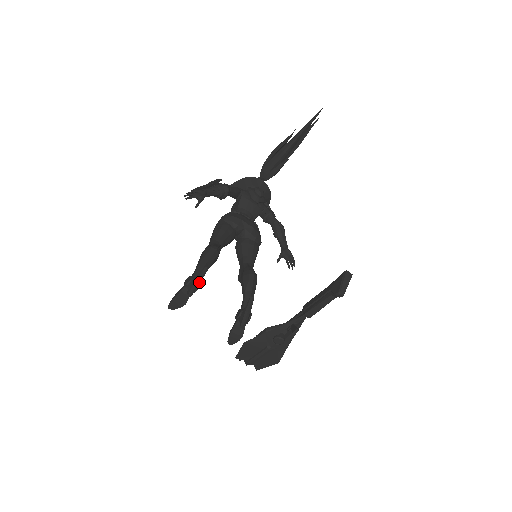
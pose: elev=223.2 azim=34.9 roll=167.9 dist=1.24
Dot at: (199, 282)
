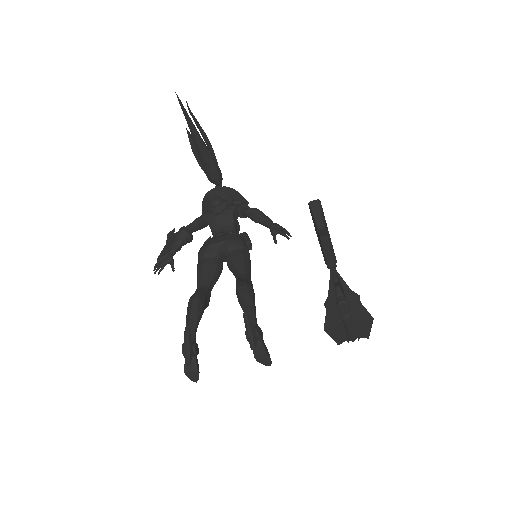
Dot at: (188, 345)
